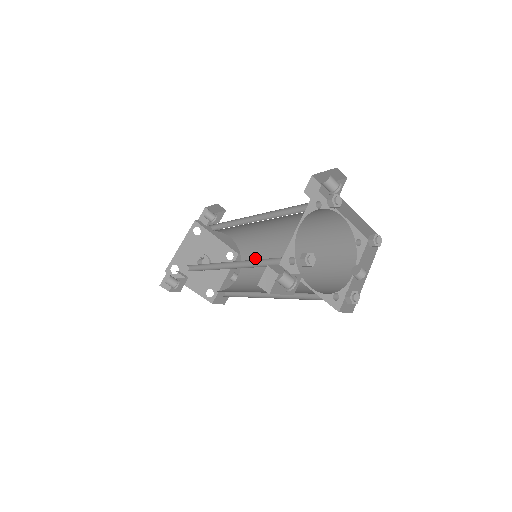
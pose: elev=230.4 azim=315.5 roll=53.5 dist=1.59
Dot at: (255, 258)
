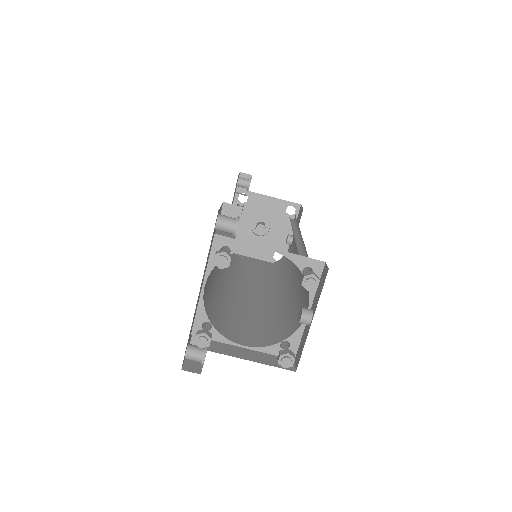
Dot at: occluded
